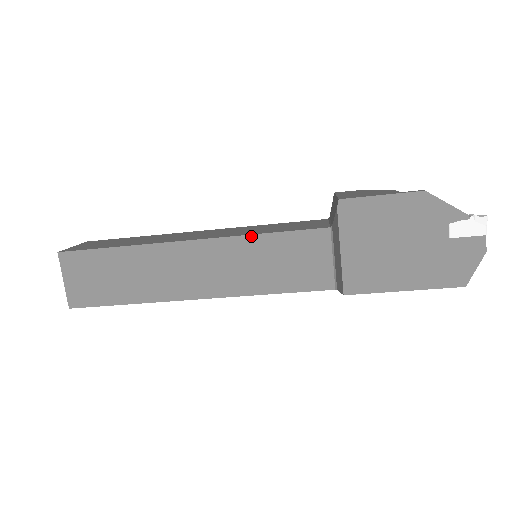
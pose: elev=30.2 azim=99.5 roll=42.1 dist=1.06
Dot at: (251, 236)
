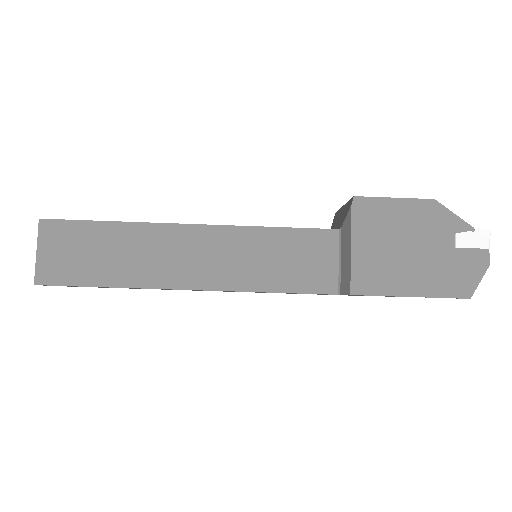
Dot at: (258, 228)
